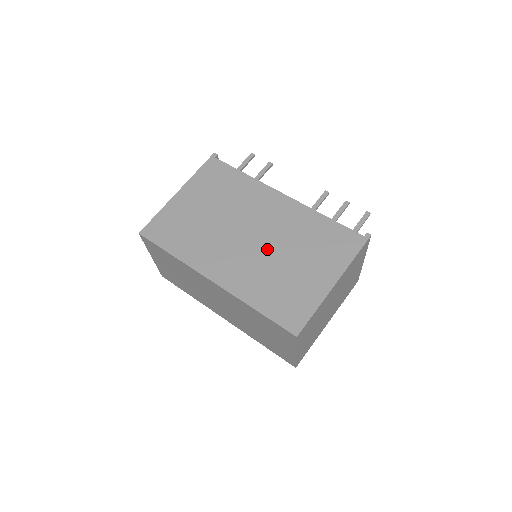
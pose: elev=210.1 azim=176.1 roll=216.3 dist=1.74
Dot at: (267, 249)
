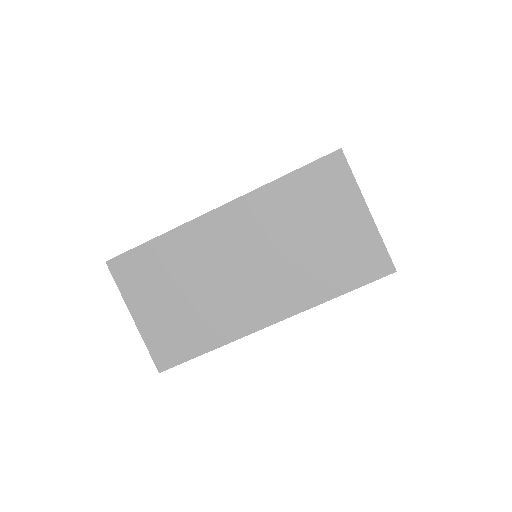
Dot at: occluded
